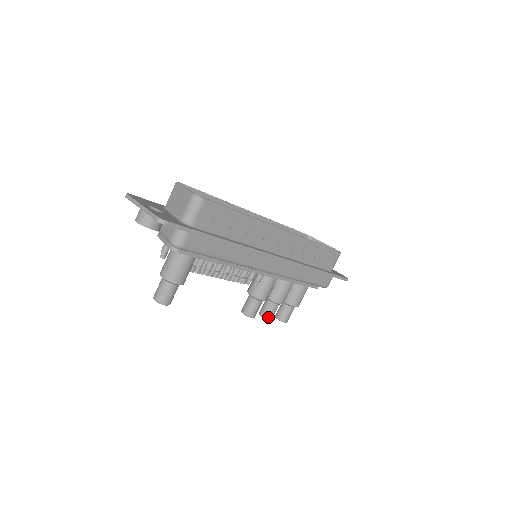
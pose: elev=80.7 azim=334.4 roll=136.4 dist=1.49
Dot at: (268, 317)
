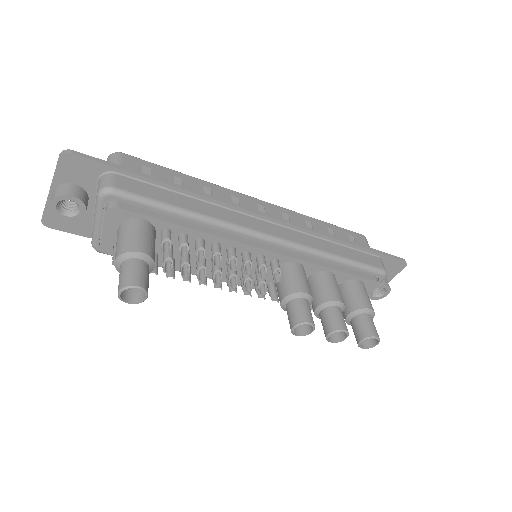
Dot at: (338, 327)
